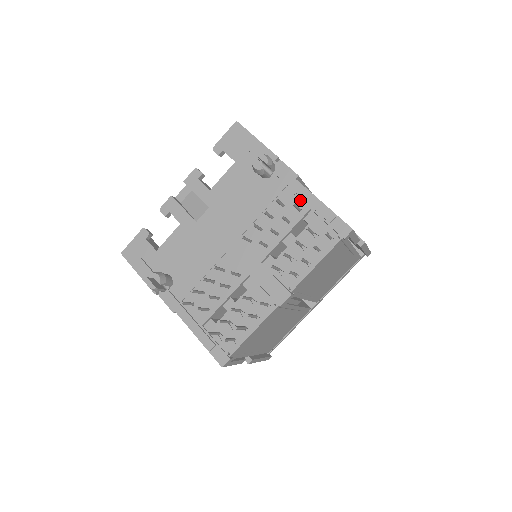
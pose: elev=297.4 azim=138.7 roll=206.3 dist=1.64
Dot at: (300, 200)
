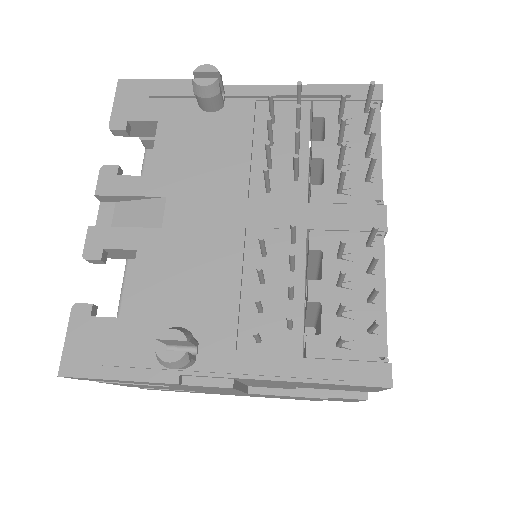
Dot at: (288, 101)
